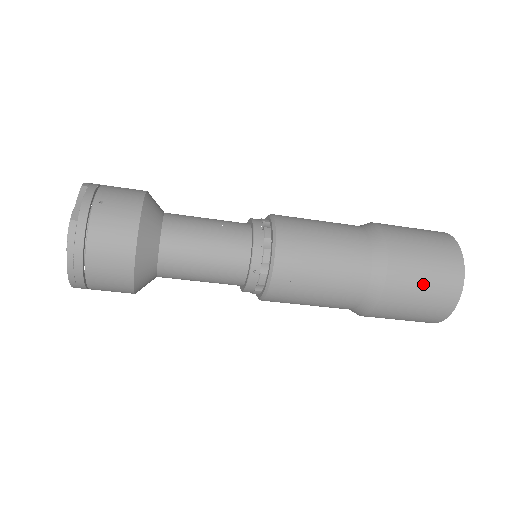
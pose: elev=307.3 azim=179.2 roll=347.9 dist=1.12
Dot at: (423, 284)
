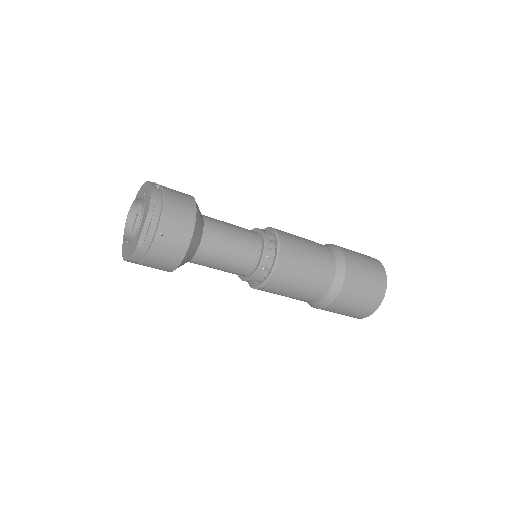
Dot at: (347, 311)
